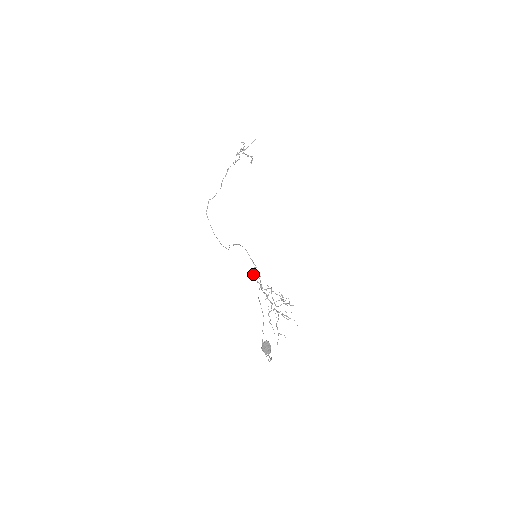
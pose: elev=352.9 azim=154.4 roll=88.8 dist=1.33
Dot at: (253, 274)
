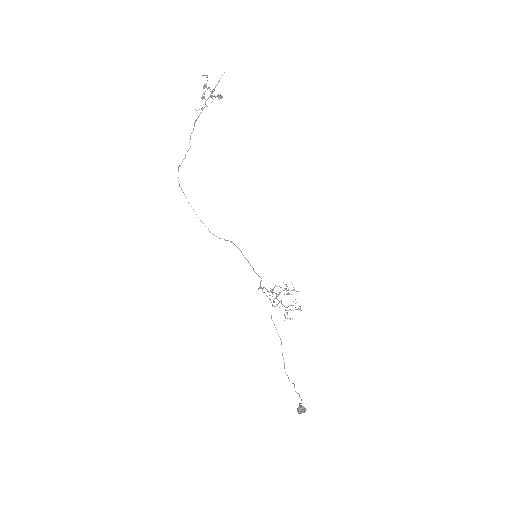
Dot at: (259, 287)
